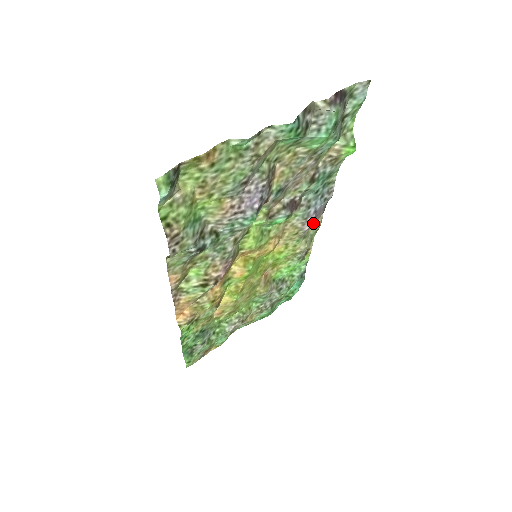
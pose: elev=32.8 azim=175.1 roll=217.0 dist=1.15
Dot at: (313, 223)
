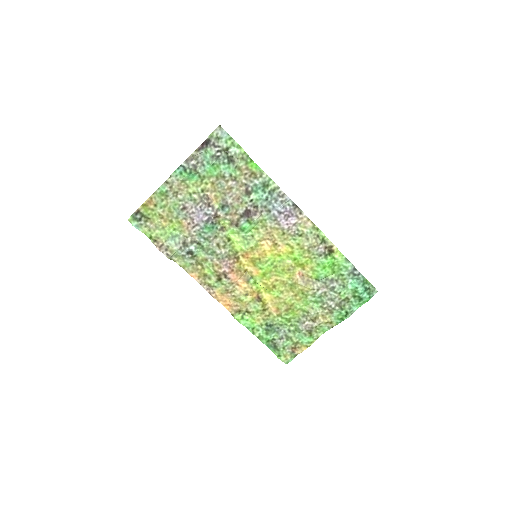
Dot at: (294, 222)
